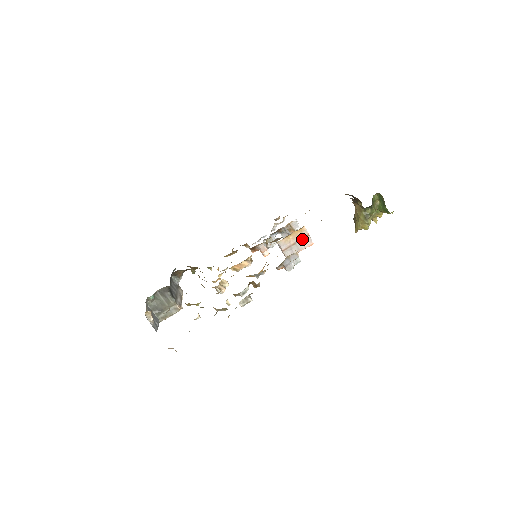
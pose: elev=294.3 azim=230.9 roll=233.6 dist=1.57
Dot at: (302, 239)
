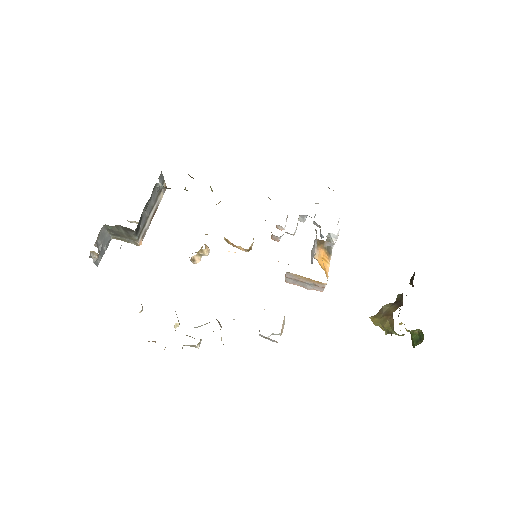
Dot at: (314, 285)
